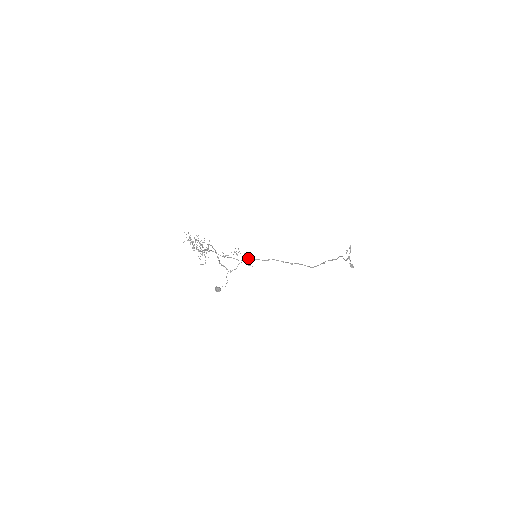
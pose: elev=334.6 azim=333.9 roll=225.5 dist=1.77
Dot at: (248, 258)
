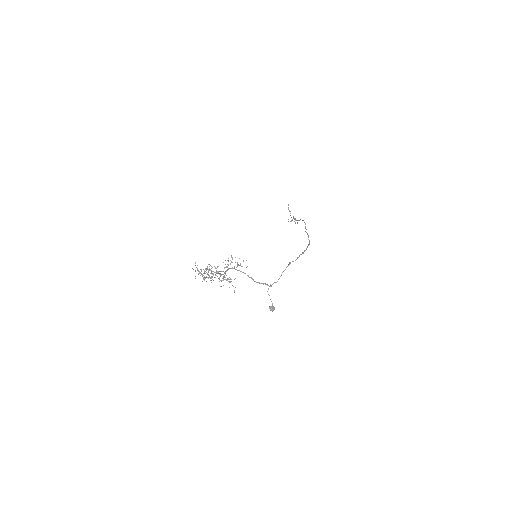
Dot at: occluded
